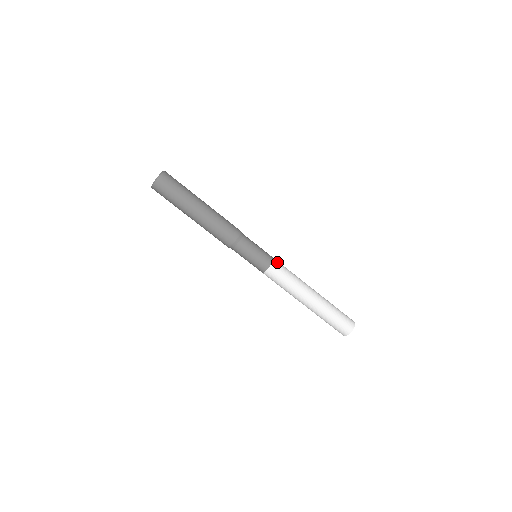
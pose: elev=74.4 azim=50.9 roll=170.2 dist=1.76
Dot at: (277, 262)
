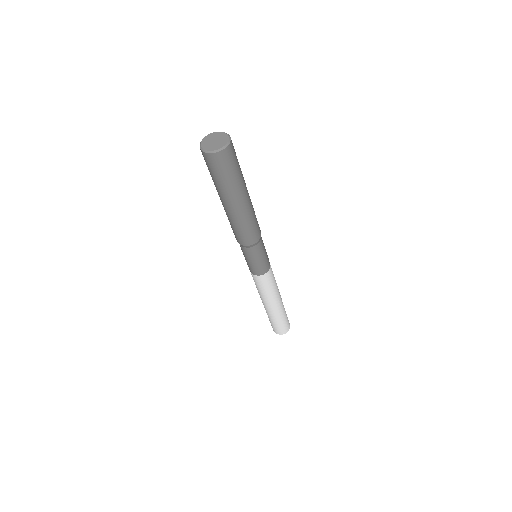
Dot at: occluded
